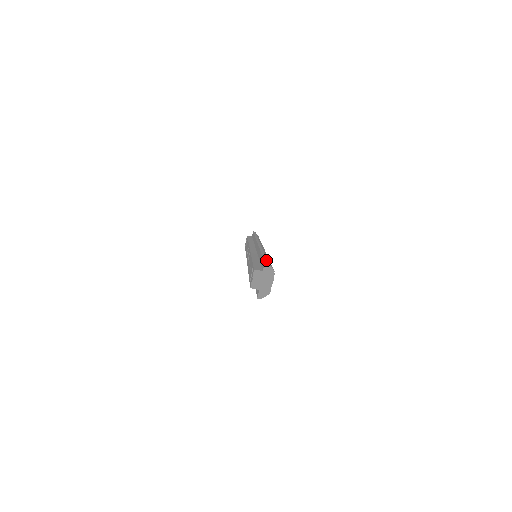
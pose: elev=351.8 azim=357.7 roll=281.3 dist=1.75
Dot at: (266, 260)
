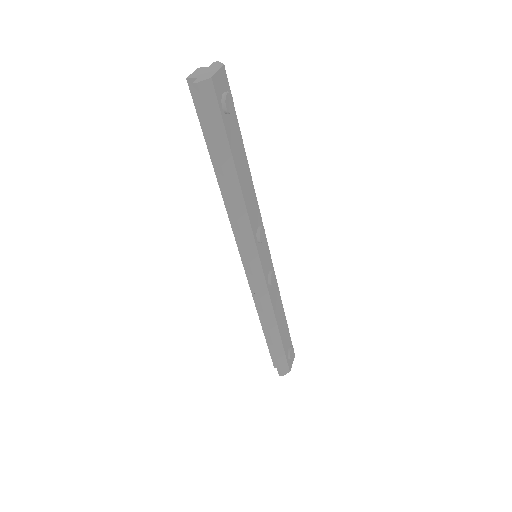
Dot at: occluded
